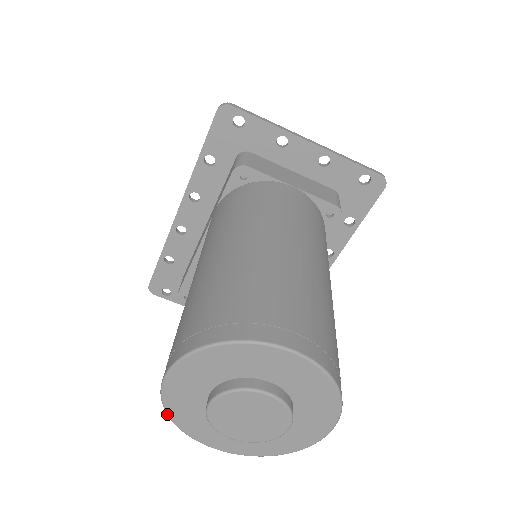
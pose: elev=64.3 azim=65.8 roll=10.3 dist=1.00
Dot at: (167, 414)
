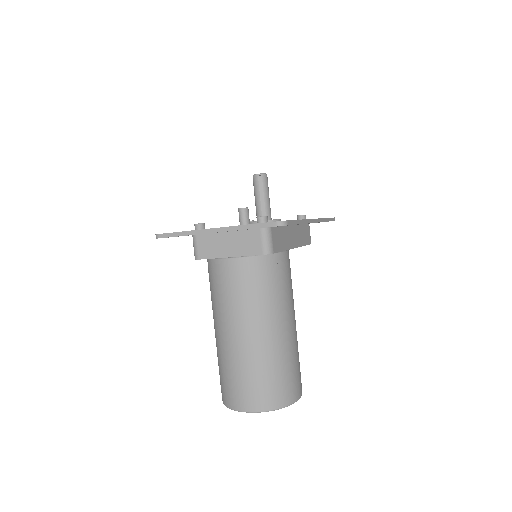
Dot at: occluded
